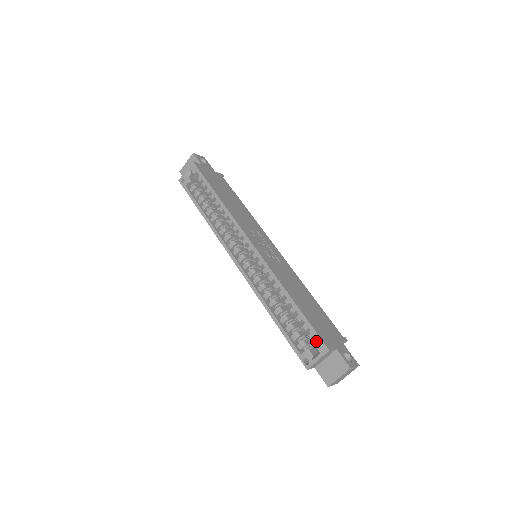
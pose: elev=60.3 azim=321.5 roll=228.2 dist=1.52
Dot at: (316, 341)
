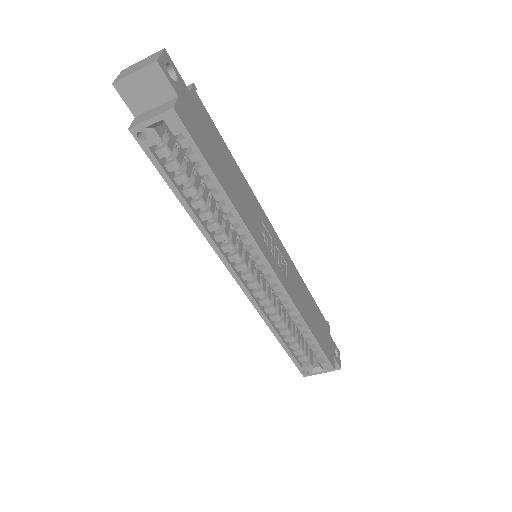
Dot at: (324, 364)
